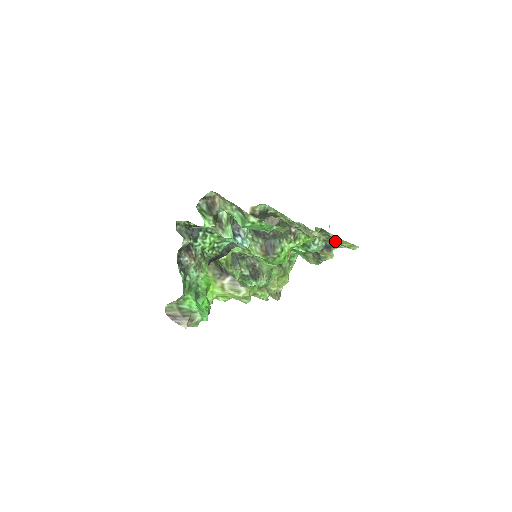
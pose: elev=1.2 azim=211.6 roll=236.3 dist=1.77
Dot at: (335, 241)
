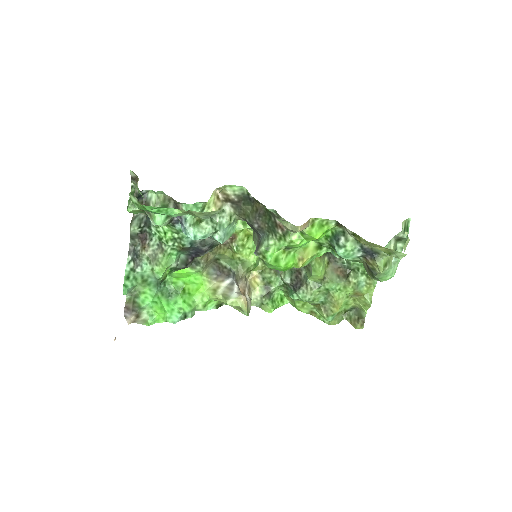
Dot at: (360, 242)
